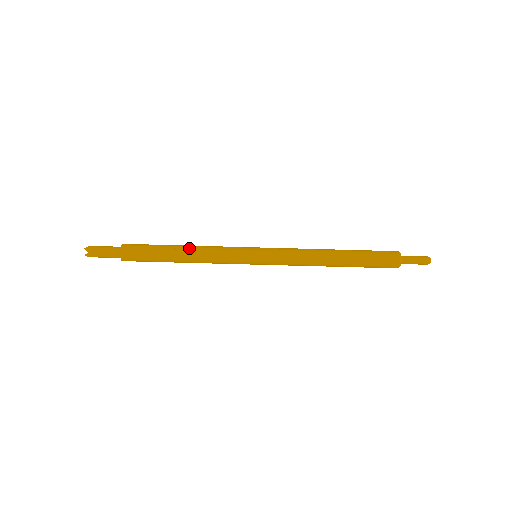
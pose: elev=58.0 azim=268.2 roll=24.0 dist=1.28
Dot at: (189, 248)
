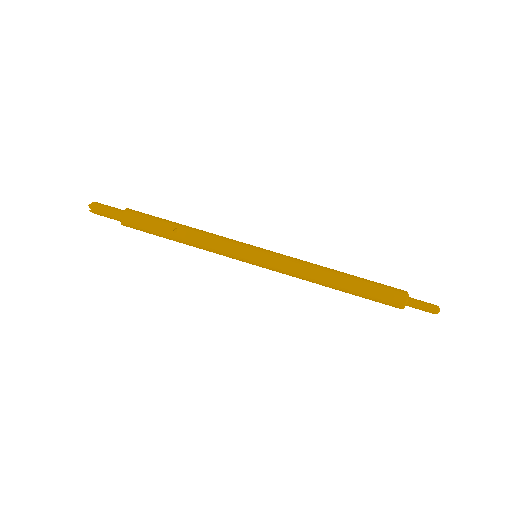
Dot at: (193, 228)
